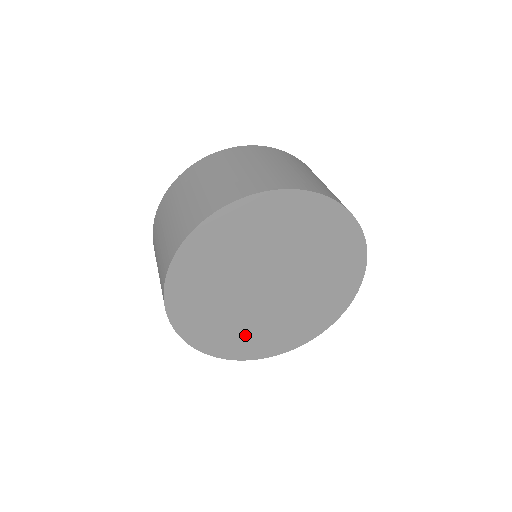
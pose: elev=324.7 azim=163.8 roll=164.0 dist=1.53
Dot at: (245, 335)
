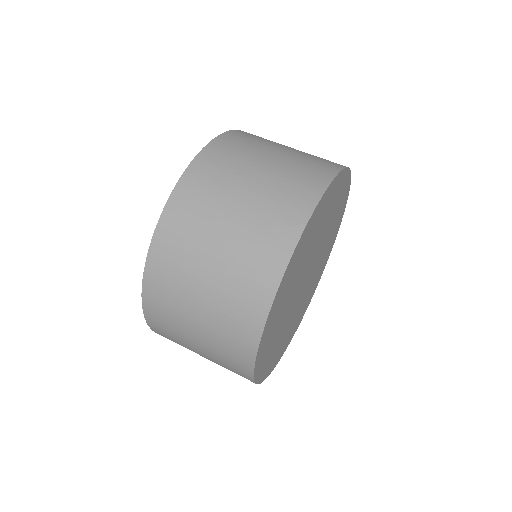
Dot at: (297, 318)
